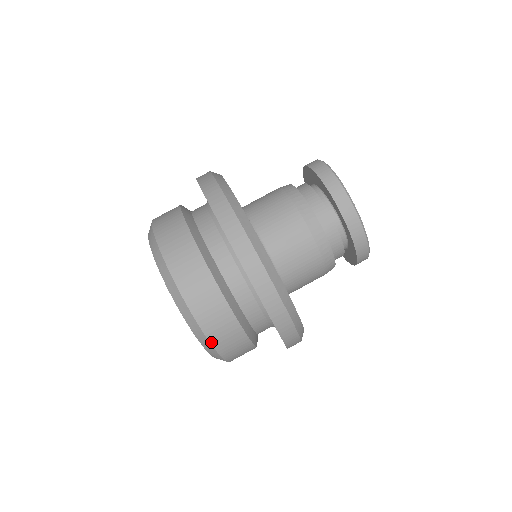
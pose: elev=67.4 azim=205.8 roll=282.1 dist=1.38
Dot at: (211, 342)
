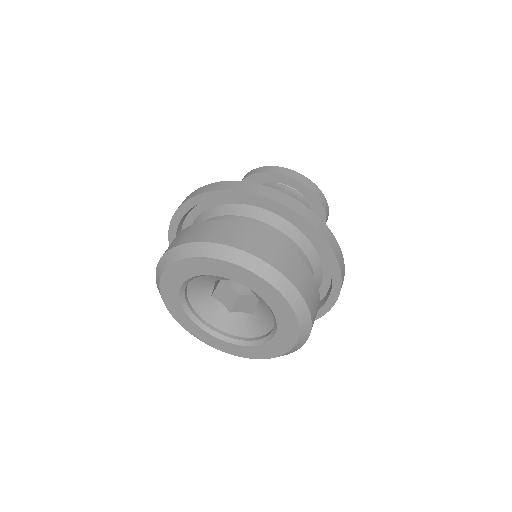
Dot at: (271, 265)
